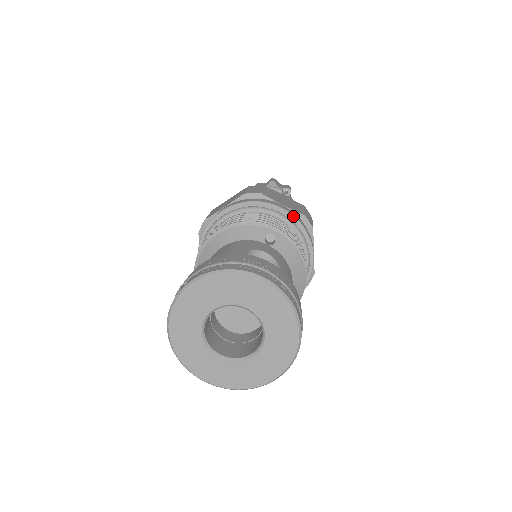
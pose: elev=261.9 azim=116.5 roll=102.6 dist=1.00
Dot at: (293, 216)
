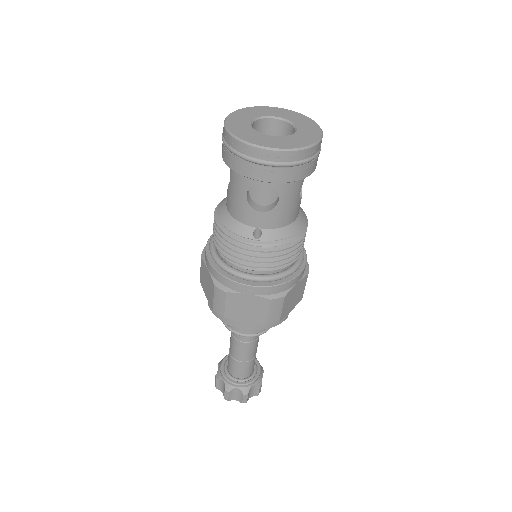
Dot at: occluded
